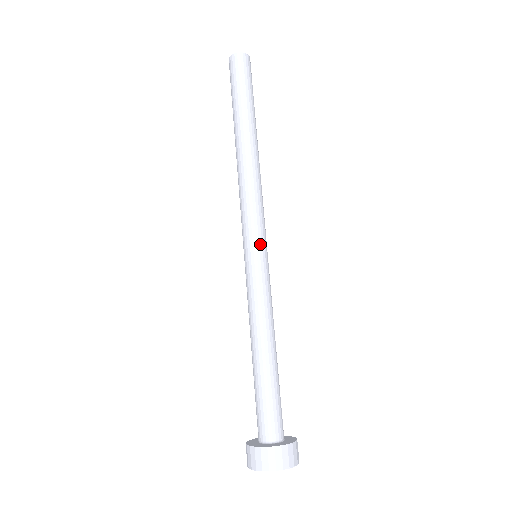
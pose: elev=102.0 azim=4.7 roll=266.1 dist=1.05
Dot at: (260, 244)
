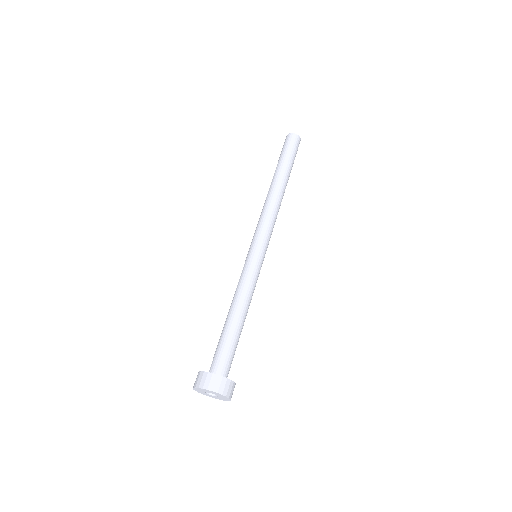
Dot at: (255, 246)
